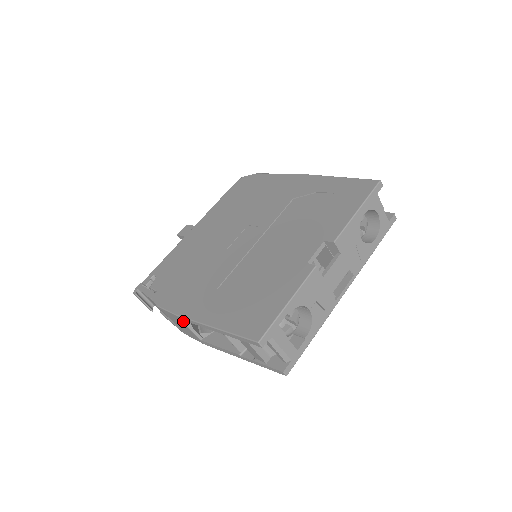
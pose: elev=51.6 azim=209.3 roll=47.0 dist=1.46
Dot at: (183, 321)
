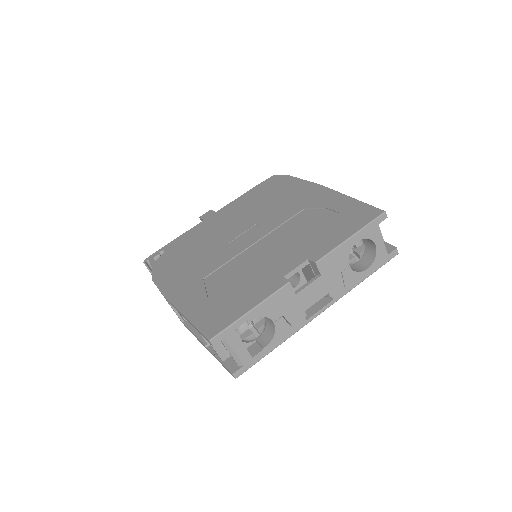
Dot at: occluded
